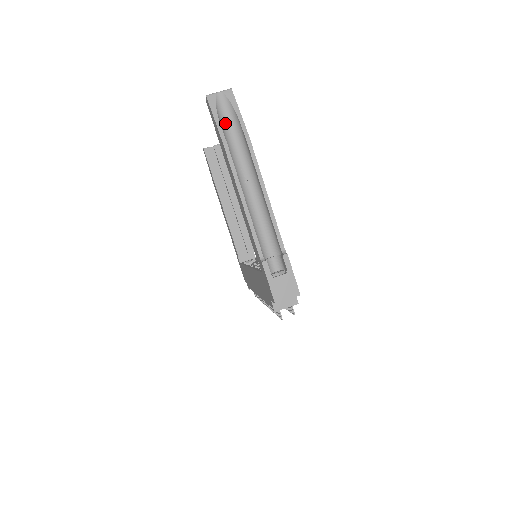
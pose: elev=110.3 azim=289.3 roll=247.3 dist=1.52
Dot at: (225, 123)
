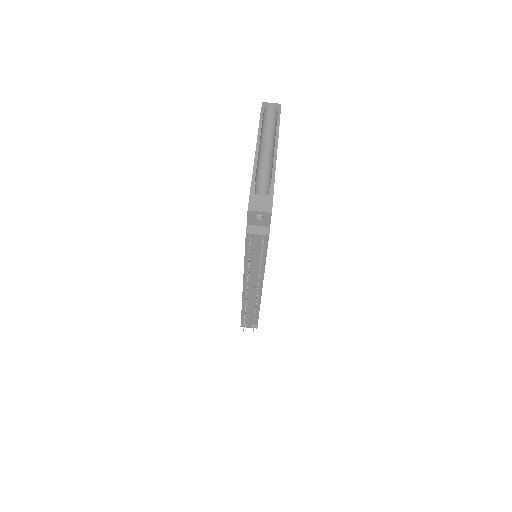
Dot at: (268, 116)
